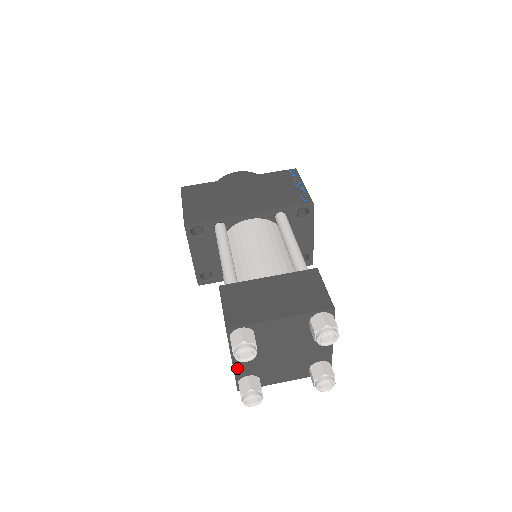
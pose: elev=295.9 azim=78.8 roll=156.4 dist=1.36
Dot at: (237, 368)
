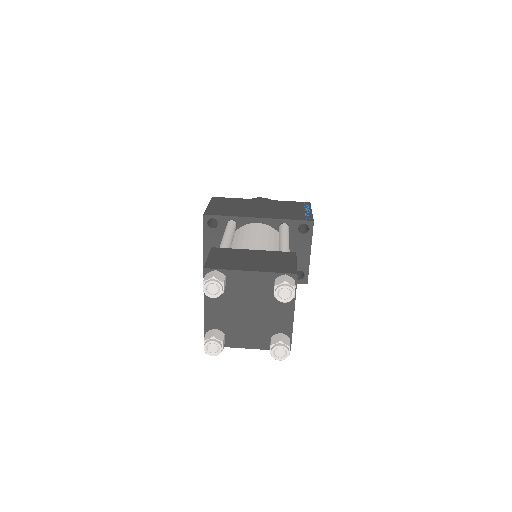
Dot at: (207, 317)
